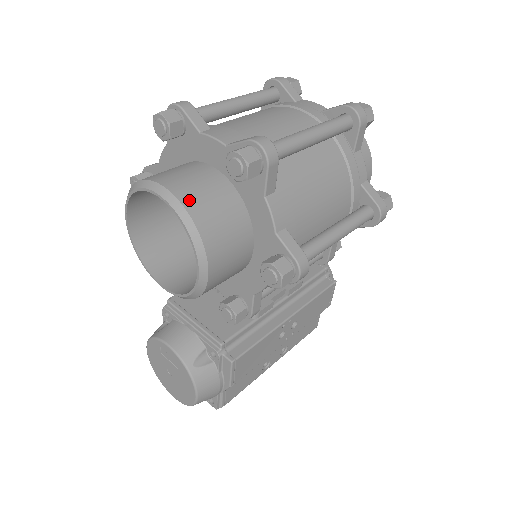
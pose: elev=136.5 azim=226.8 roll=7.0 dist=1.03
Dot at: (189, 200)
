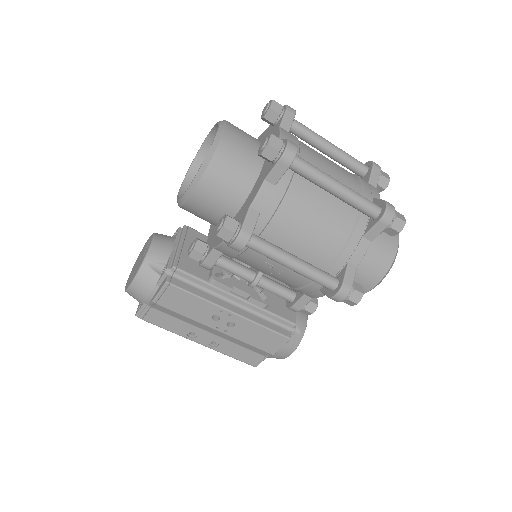
Dot at: (227, 142)
